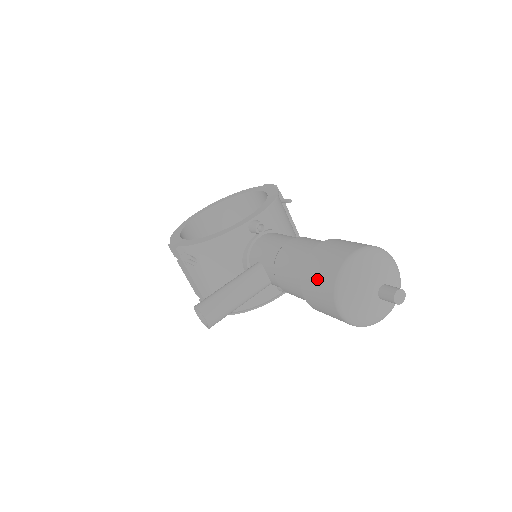
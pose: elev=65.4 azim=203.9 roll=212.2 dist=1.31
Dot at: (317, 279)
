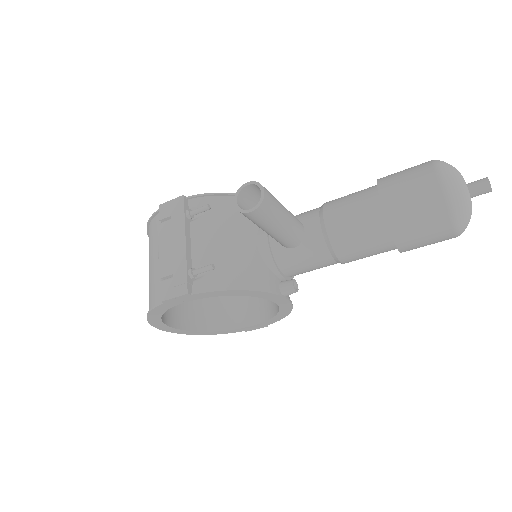
Dot at: (405, 172)
